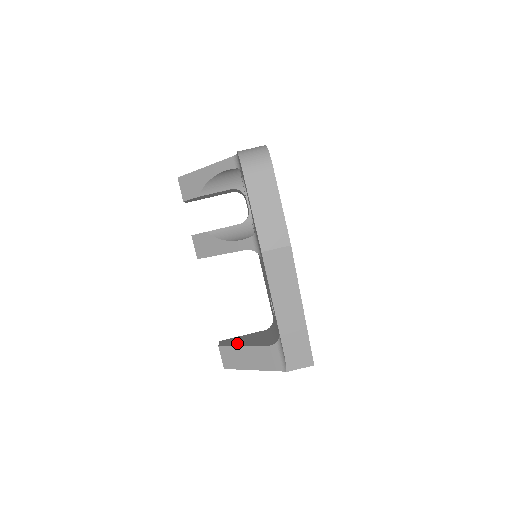
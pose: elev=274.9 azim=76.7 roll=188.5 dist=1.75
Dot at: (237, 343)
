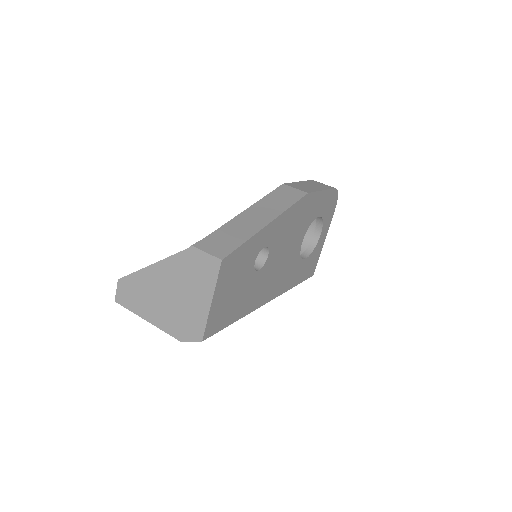
Dot at: occluded
